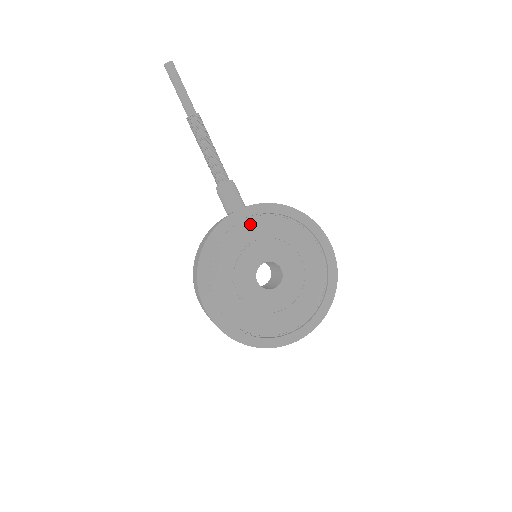
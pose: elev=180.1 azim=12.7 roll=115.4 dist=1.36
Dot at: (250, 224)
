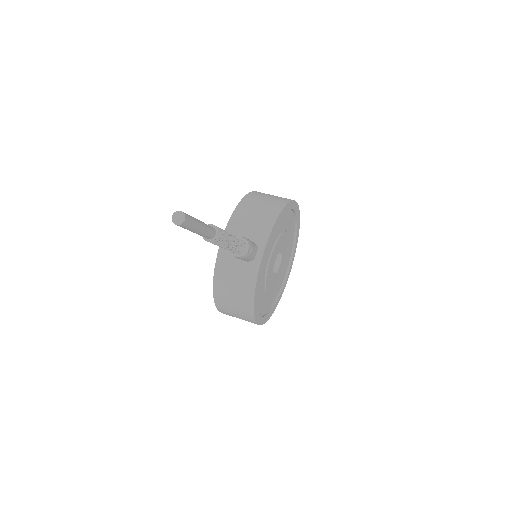
Dot at: (266, 253)
